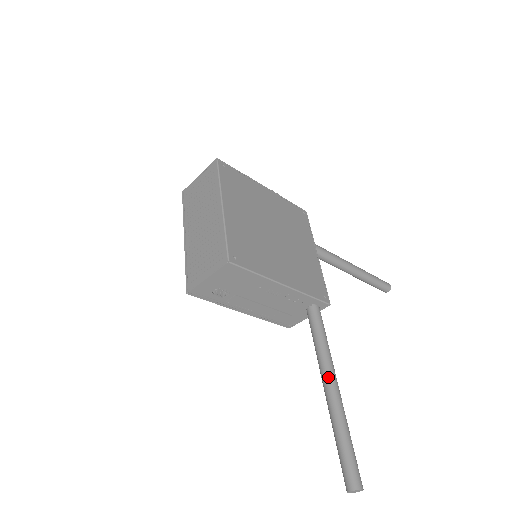
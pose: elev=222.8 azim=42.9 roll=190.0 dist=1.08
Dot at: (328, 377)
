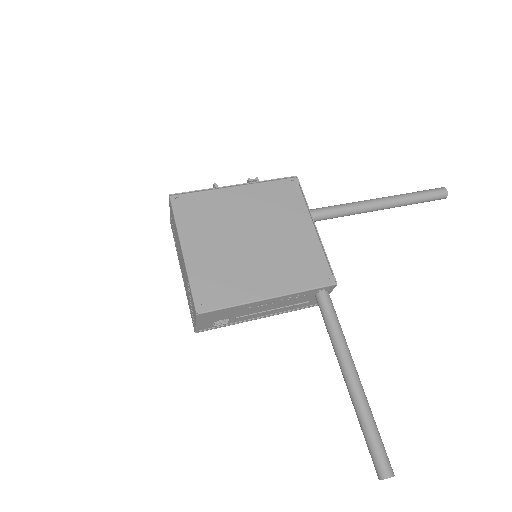
Dot at: (343, 369)
